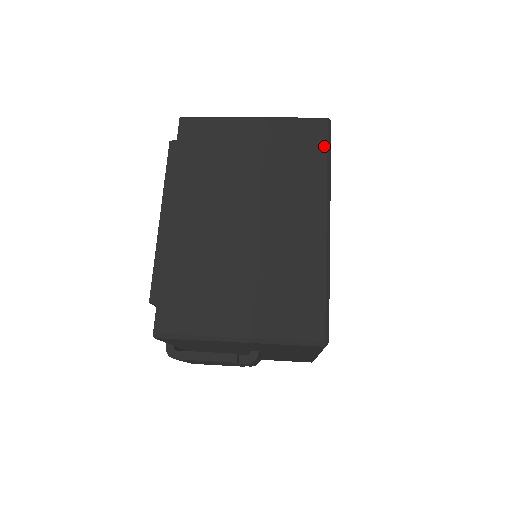
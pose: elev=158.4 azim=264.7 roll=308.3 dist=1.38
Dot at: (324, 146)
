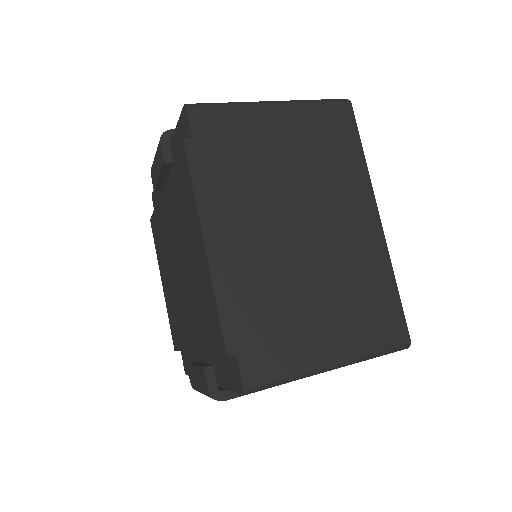
Dot at: (355, 133)
